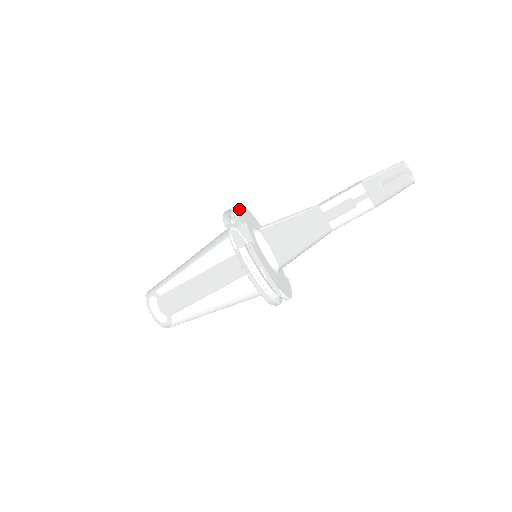
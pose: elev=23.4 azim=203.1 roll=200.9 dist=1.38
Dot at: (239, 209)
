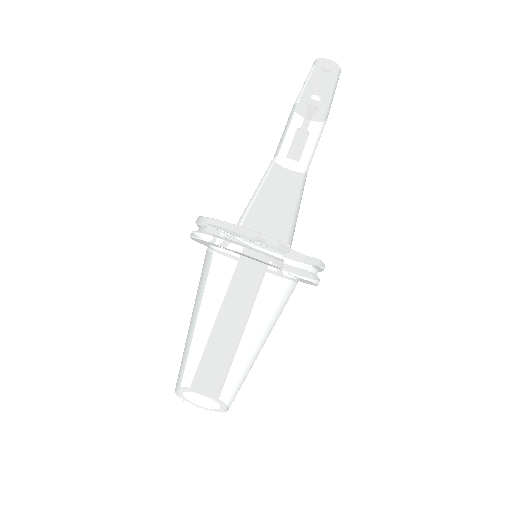
Dot at: (267, 236)
